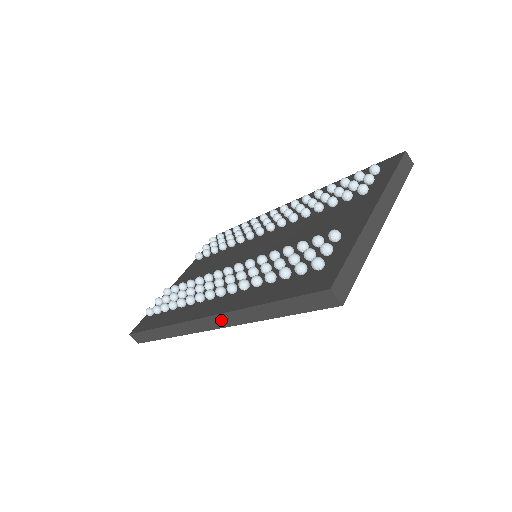
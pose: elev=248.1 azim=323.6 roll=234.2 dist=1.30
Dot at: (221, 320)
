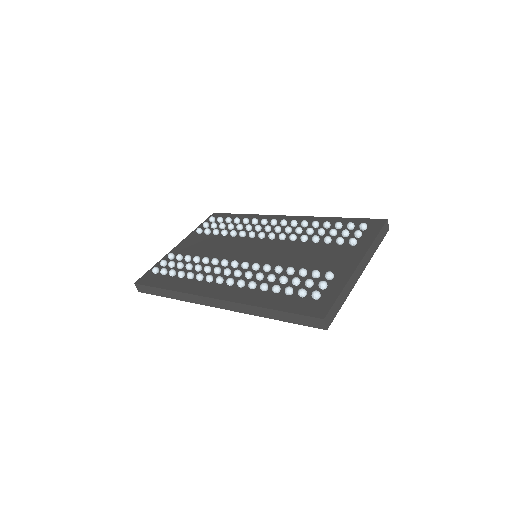
Dot at: (228, 305)
